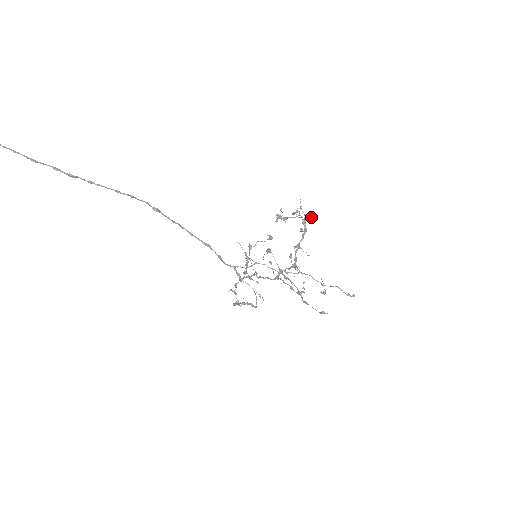
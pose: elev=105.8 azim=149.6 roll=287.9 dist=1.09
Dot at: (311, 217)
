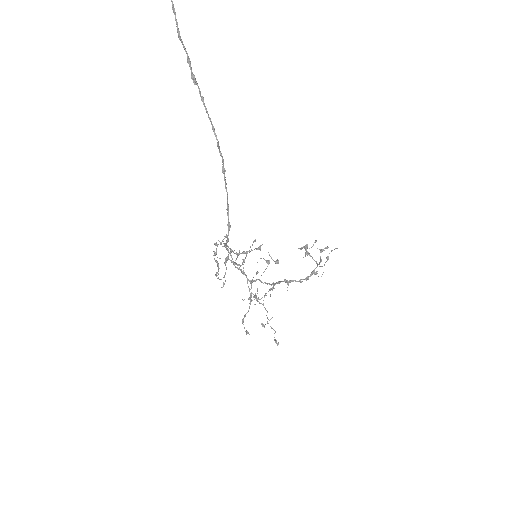
Dot at: occluded
